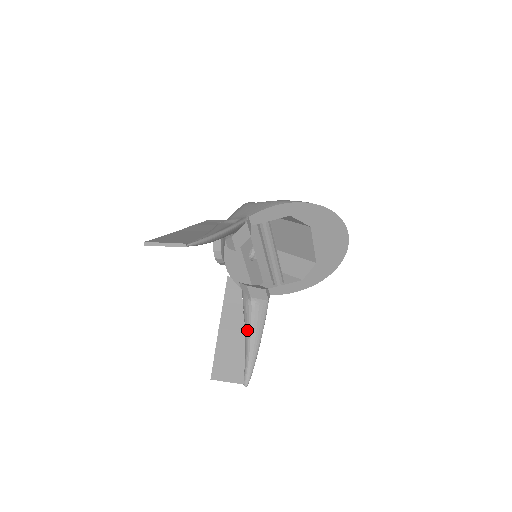
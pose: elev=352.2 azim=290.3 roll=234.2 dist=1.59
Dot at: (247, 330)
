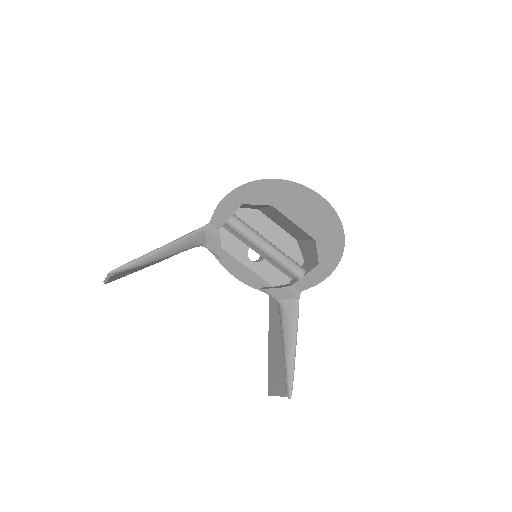
Dot at: (281, 336)
